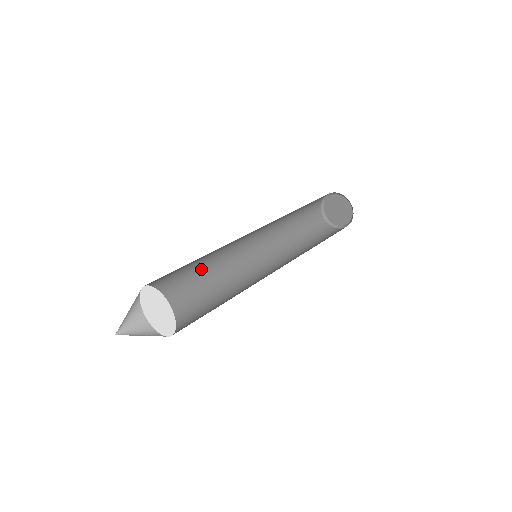
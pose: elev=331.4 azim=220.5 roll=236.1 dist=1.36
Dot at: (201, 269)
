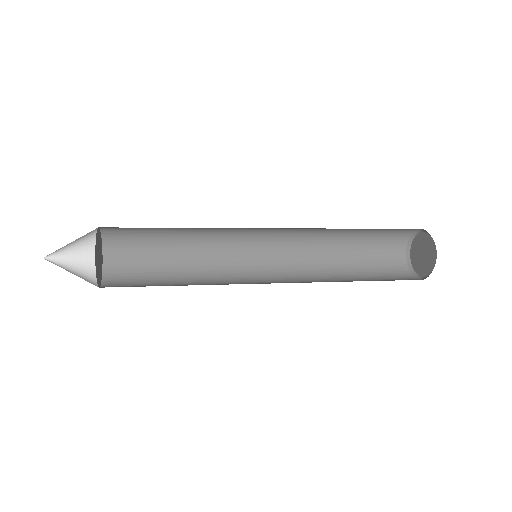
Dot at: (190, 259)
